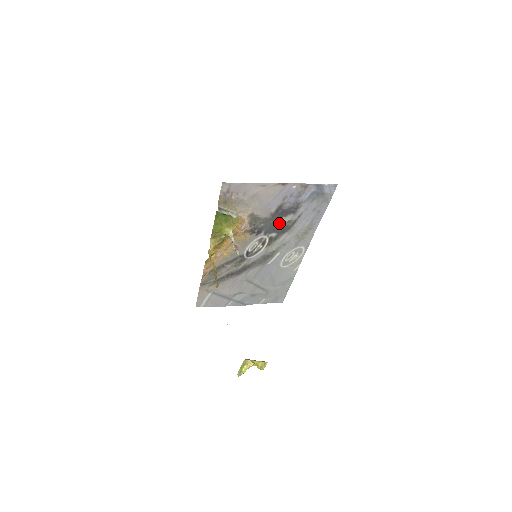
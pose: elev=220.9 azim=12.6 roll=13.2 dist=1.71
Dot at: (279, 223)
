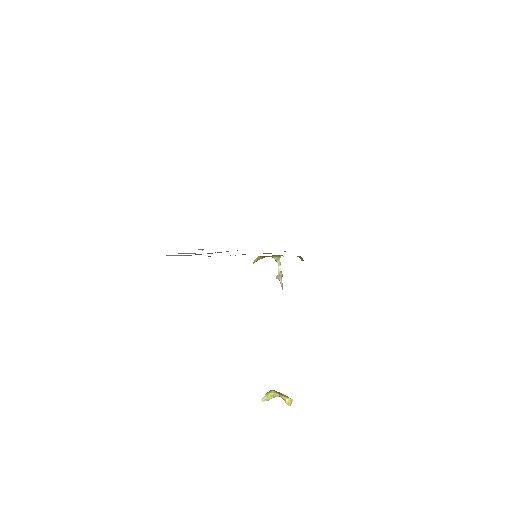
Dot at: occluded
